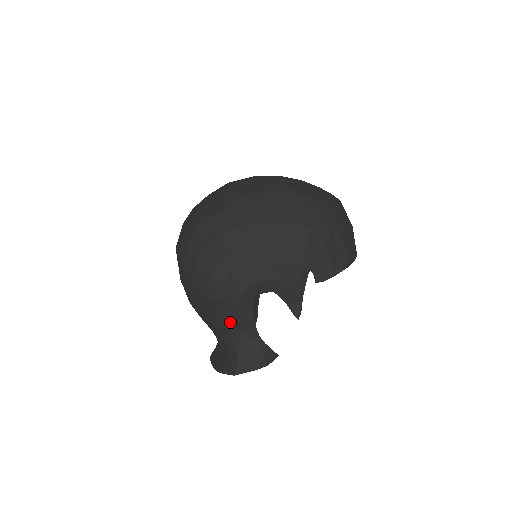
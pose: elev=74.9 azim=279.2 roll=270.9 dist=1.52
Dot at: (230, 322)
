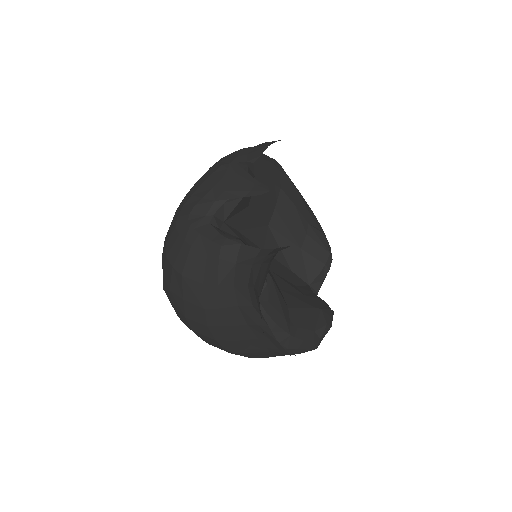
Dot at: (217, 271)
